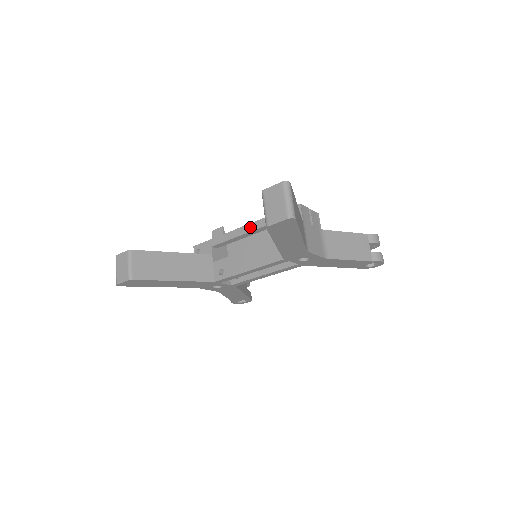
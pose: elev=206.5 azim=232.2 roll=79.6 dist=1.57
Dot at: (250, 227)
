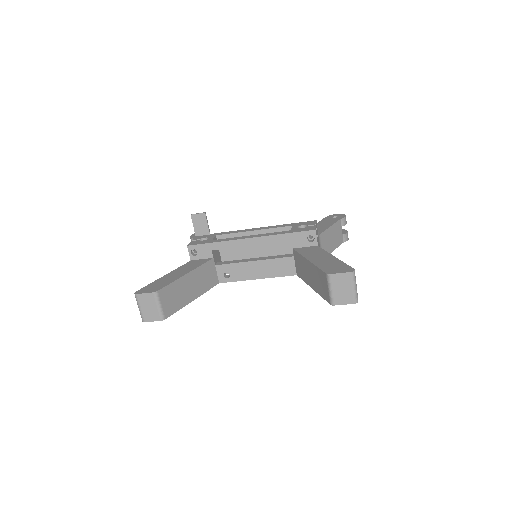
Dot at: (259, 240)
